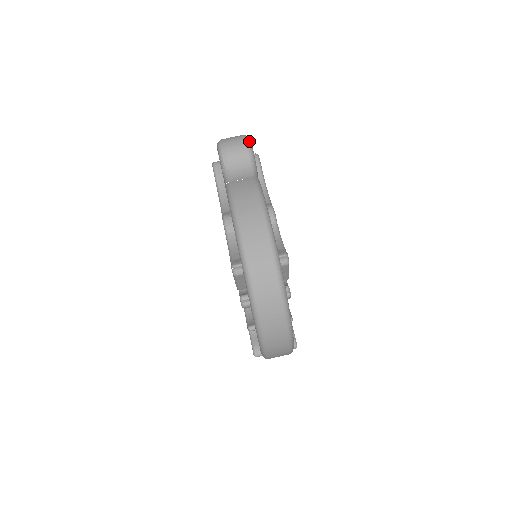
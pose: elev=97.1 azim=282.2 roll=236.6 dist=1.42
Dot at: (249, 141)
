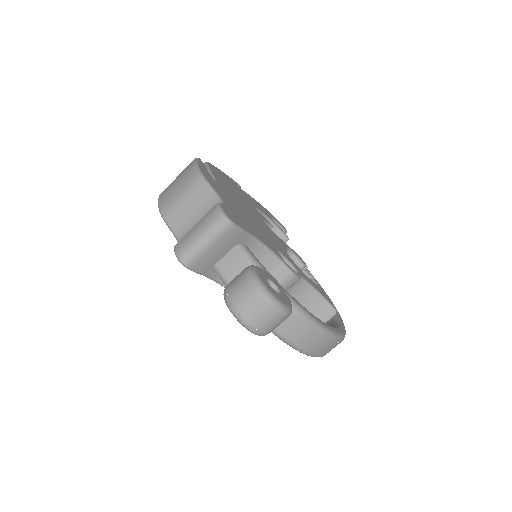
Dot at: (281, 307)
